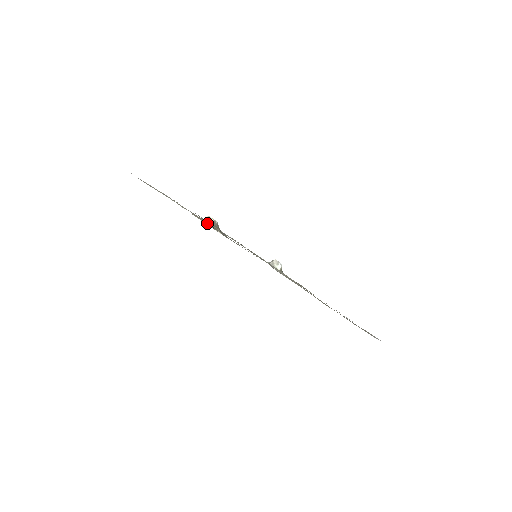
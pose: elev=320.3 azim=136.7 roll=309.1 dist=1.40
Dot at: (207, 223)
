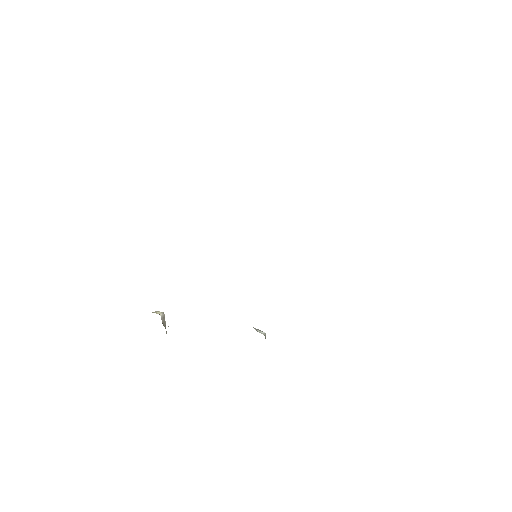
Dot at: occluded
